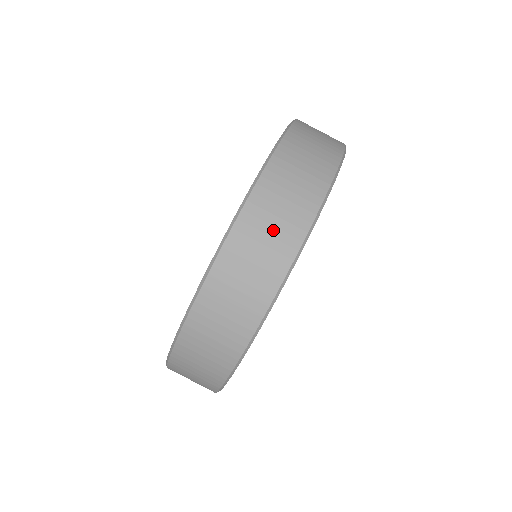
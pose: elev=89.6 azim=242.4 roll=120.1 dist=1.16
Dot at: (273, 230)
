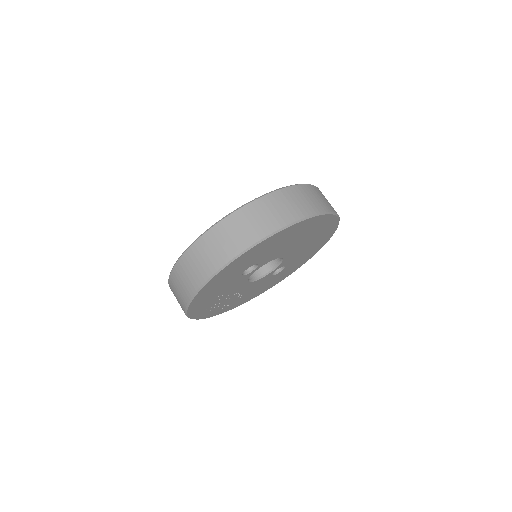
Dot at: (189, 275)
